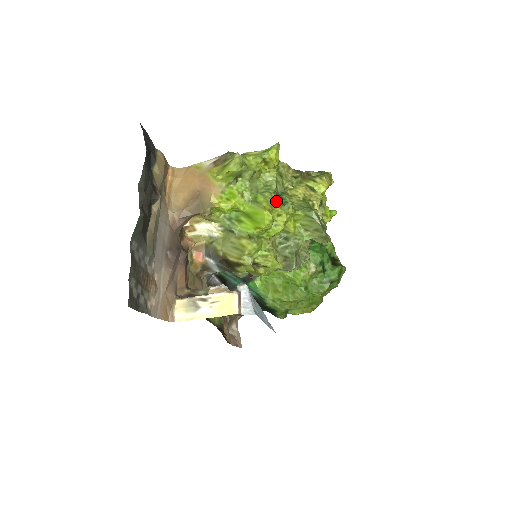
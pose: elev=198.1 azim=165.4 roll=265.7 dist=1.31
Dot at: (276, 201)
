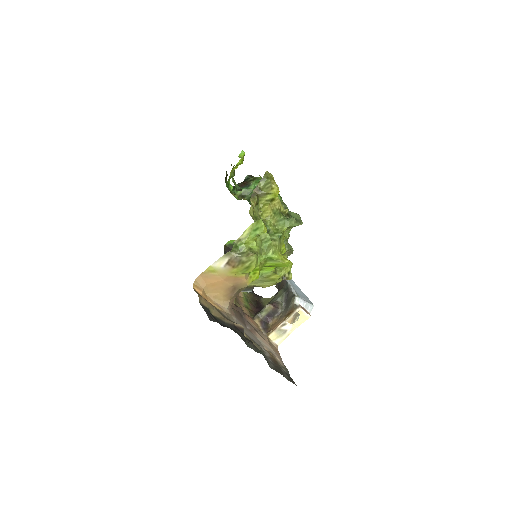
Dot at: (278, 245)
